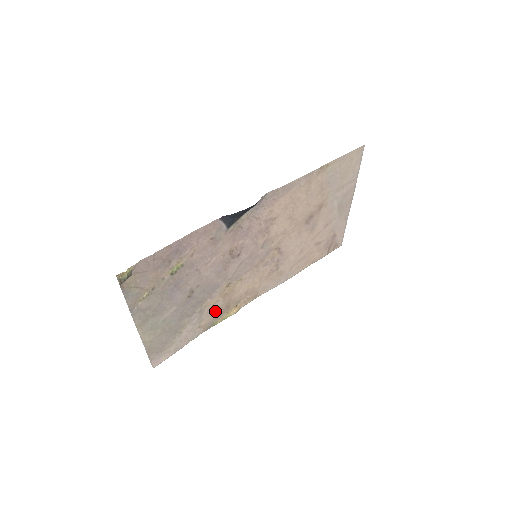
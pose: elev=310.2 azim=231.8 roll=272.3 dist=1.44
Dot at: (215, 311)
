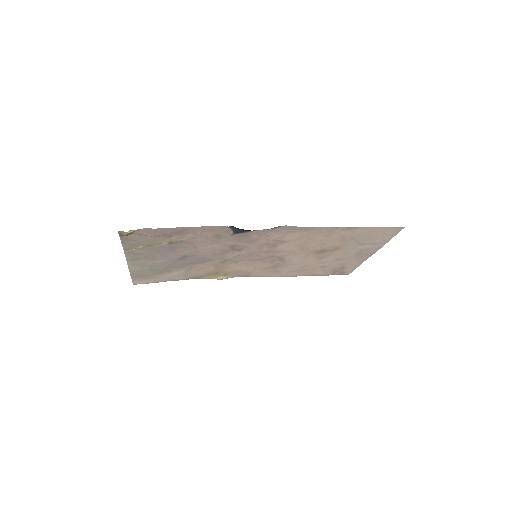
Dot at: (204, 272)
